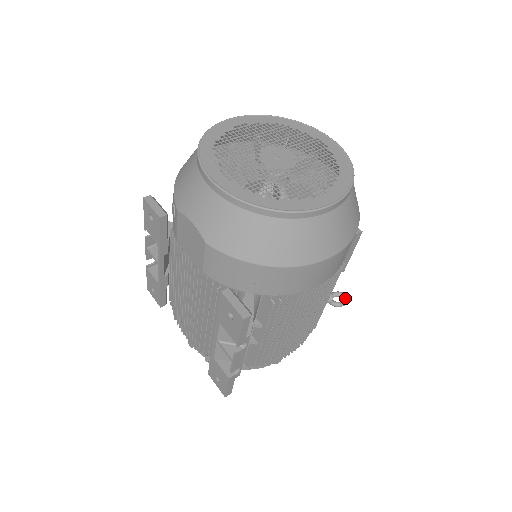
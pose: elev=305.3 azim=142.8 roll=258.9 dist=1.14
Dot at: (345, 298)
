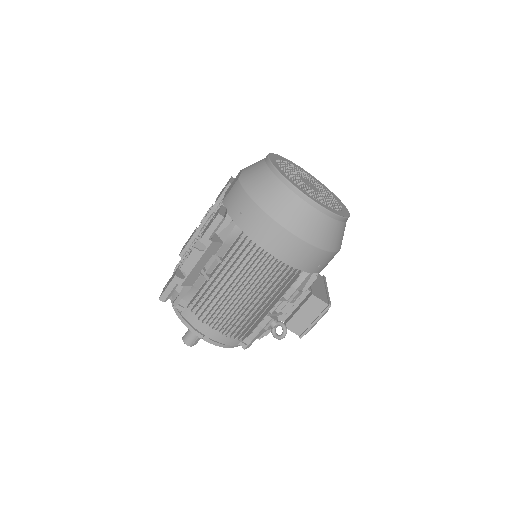
Dot at: (284, 330)
